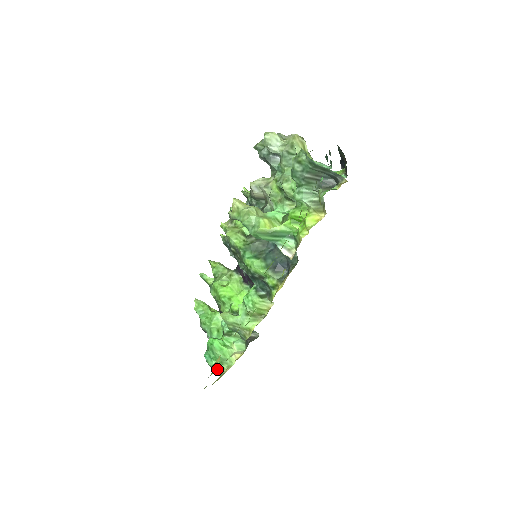
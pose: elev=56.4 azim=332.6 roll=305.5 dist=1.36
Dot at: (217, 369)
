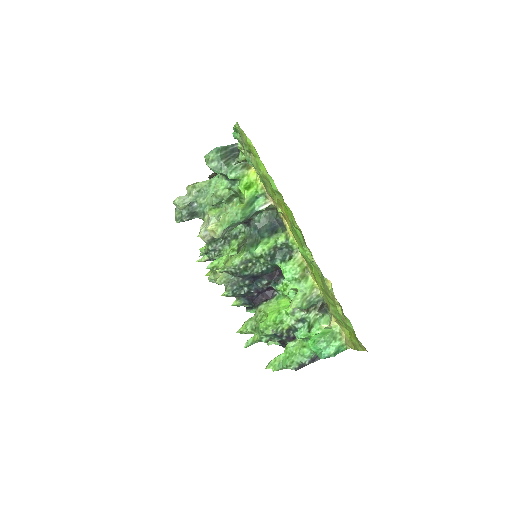
Dot at: occluded
